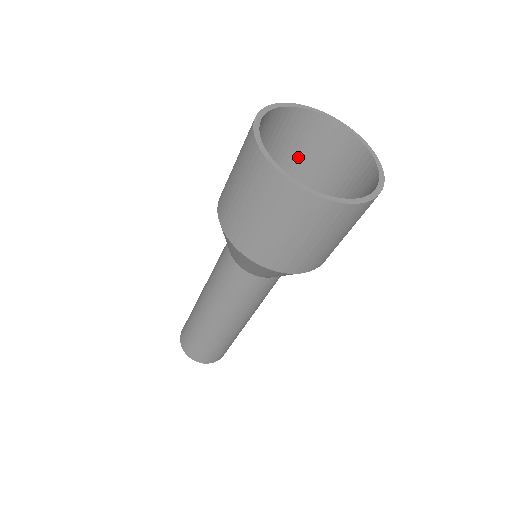
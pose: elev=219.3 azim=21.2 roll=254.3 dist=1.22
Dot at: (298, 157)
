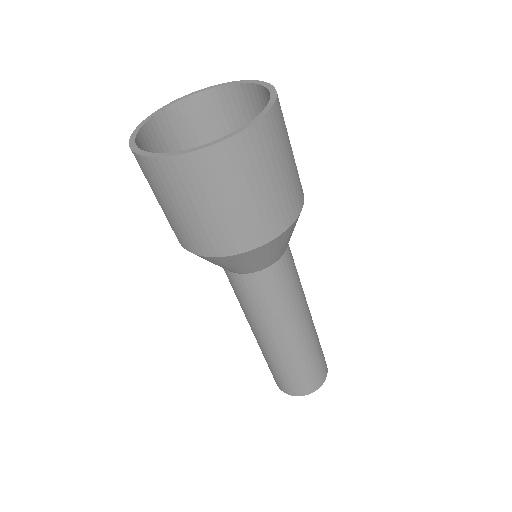
Dot at: occluded
